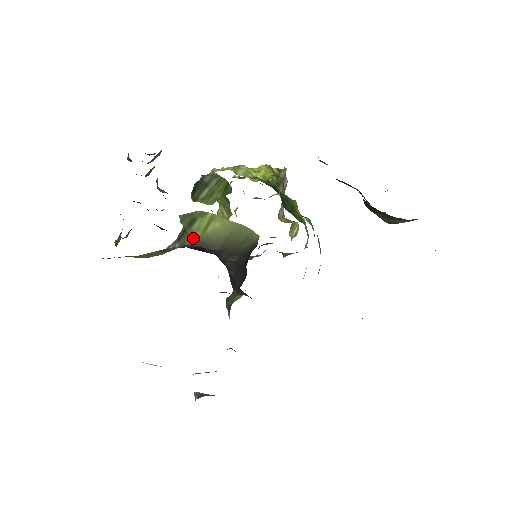
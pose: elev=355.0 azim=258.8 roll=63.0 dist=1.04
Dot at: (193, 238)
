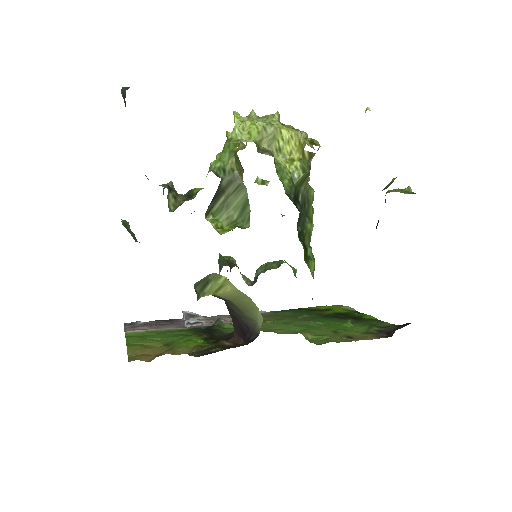
Dot at: (204, 296)
